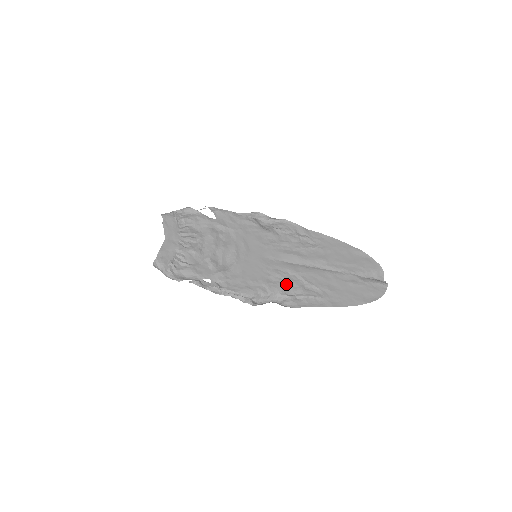
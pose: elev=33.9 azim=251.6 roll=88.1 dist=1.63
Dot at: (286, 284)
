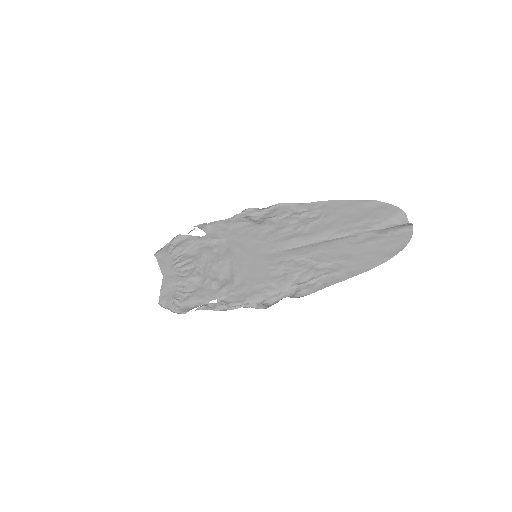
Dot at: (294, 273)
